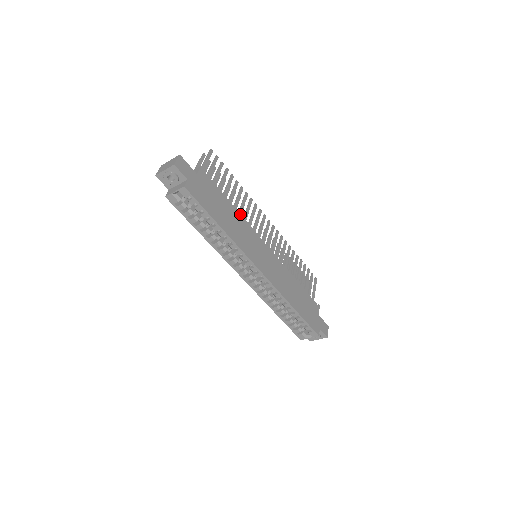
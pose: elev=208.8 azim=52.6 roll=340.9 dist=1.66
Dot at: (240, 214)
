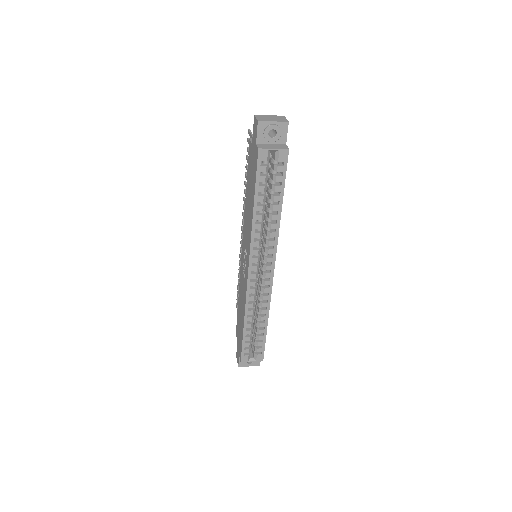
Dot at: occluded
